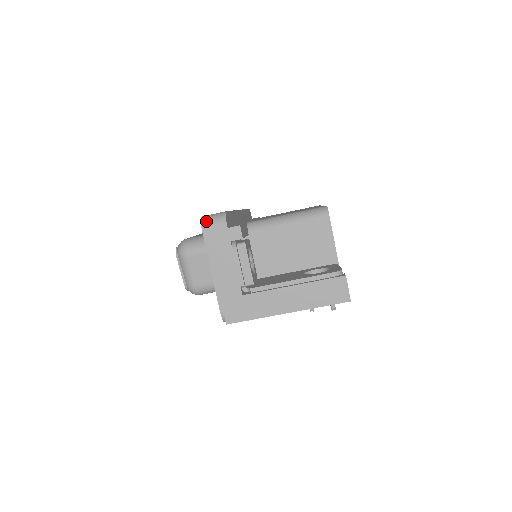
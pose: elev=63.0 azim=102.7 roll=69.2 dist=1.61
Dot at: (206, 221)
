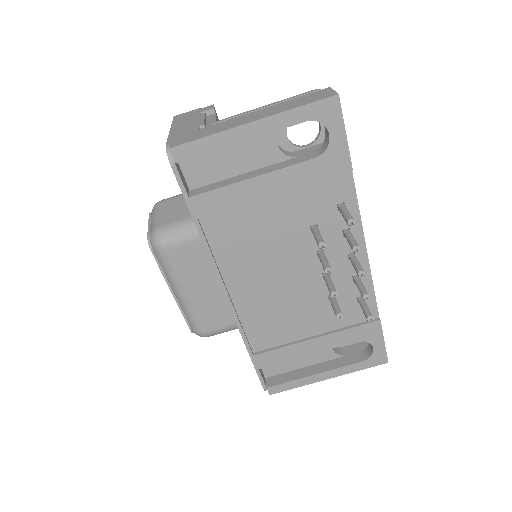
Dot at: occluded
